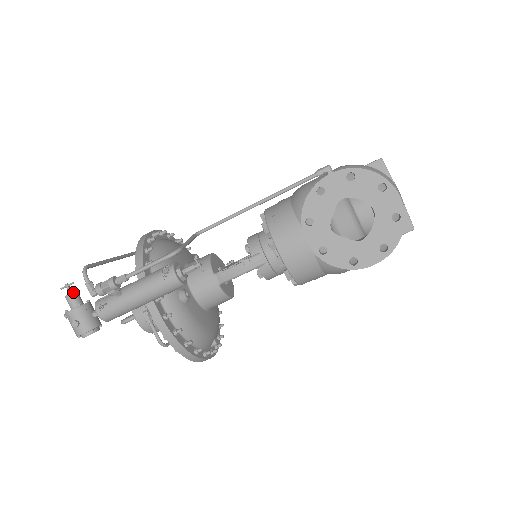
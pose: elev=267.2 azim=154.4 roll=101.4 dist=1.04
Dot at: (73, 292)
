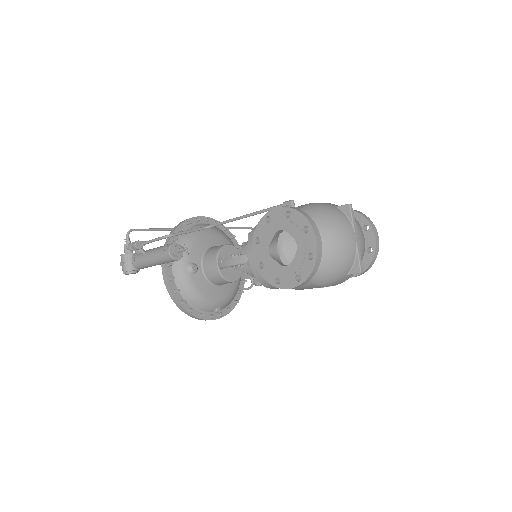
Dot at: occluded
